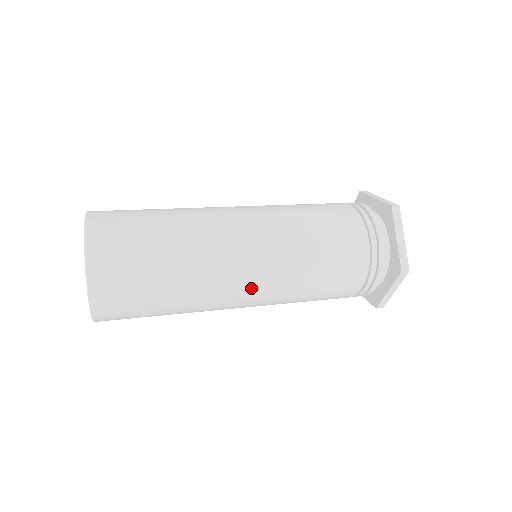
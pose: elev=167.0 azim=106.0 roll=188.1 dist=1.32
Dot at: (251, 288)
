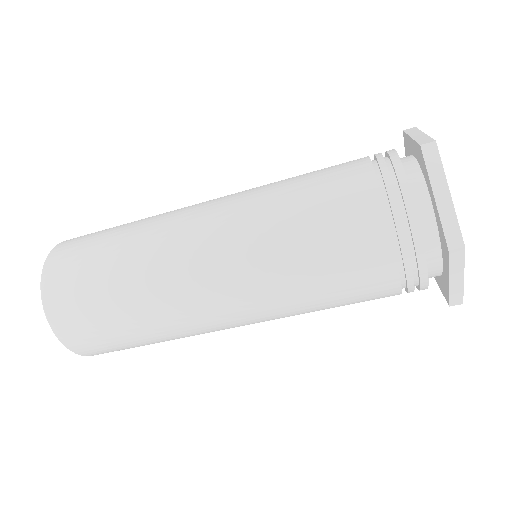
Dot at: (226, 304)
